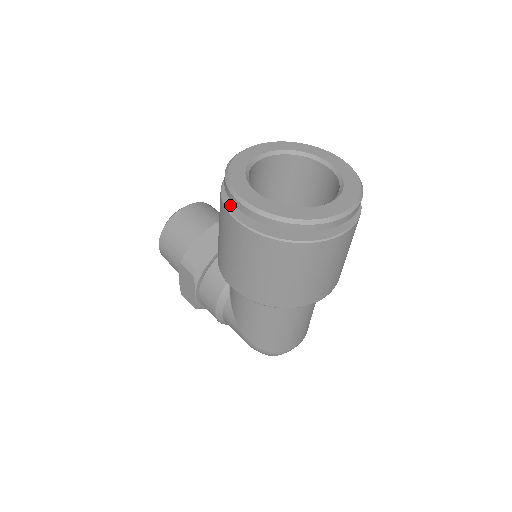
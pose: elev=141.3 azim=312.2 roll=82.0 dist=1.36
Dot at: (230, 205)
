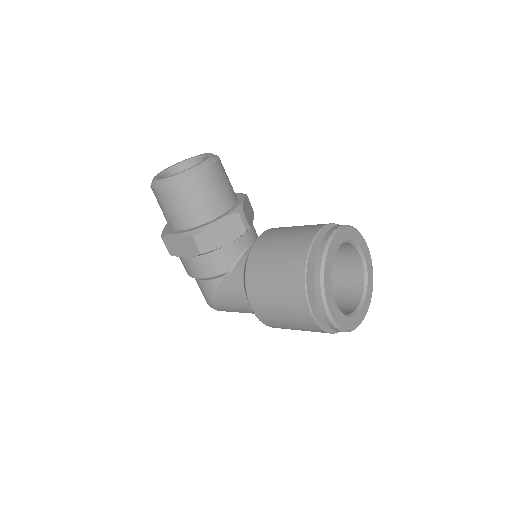
Dot at: (309, 293)
